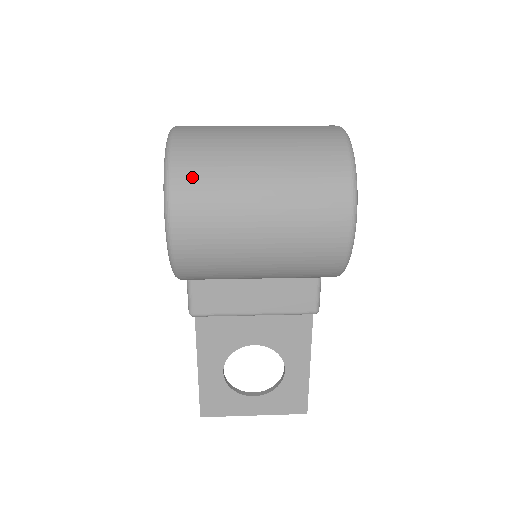
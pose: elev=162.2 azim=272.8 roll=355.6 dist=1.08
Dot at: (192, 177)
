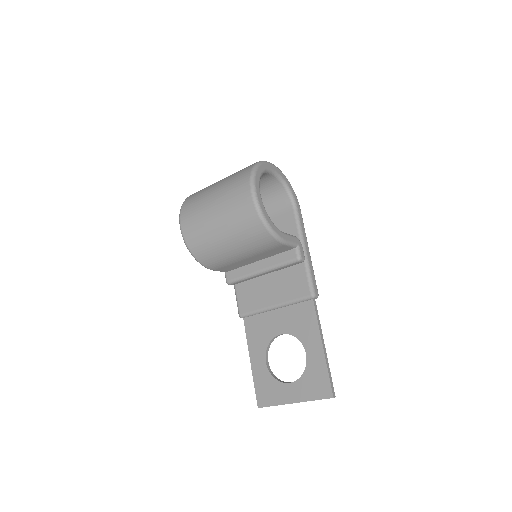
Dot at: (190, 201)
